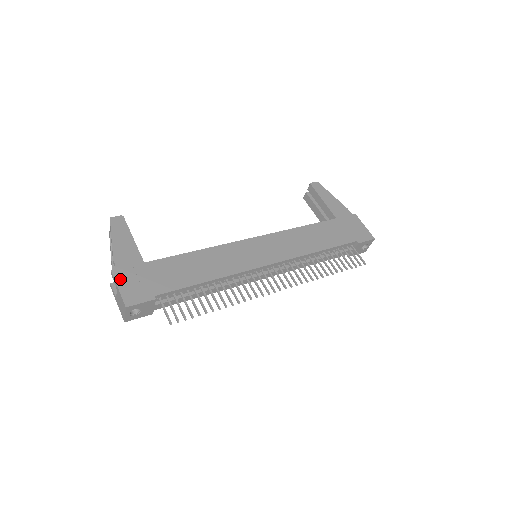
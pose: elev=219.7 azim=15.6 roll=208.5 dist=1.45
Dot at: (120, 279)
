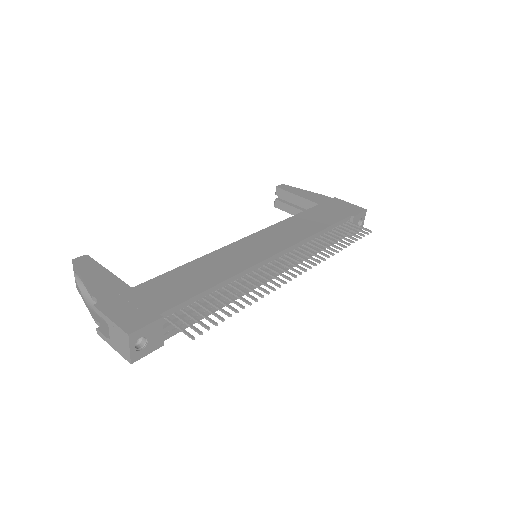
Dot at: (108, 310)
